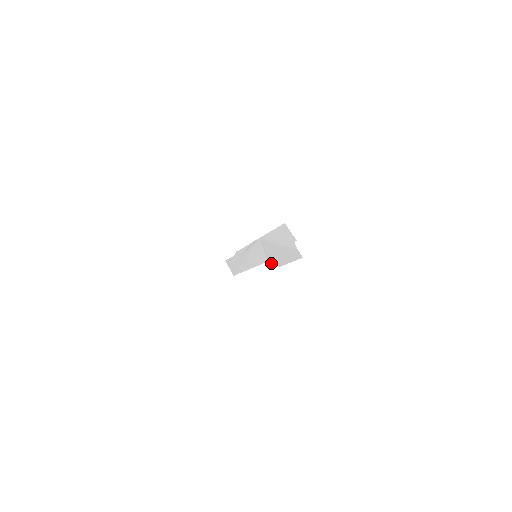
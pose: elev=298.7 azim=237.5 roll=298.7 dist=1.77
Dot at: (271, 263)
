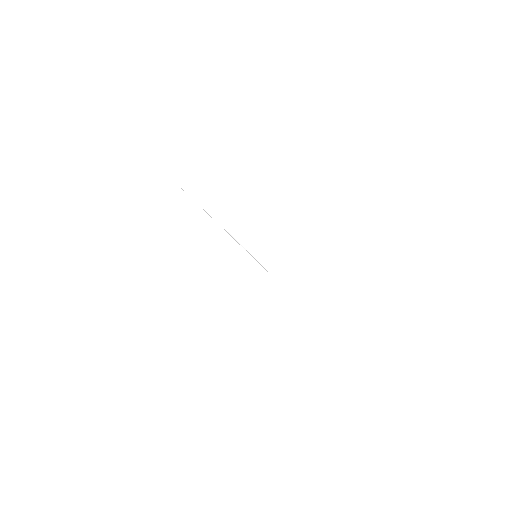
Dot at: occluded
